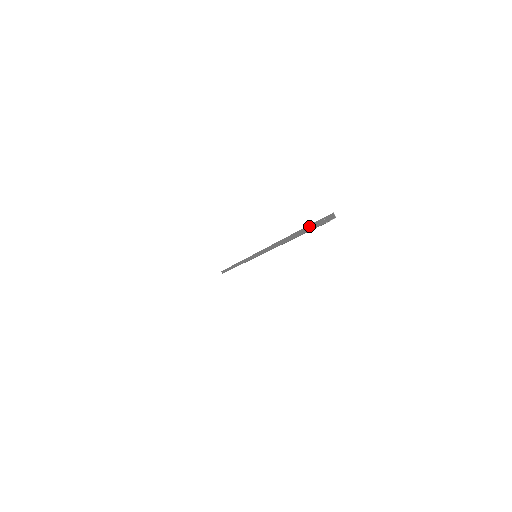
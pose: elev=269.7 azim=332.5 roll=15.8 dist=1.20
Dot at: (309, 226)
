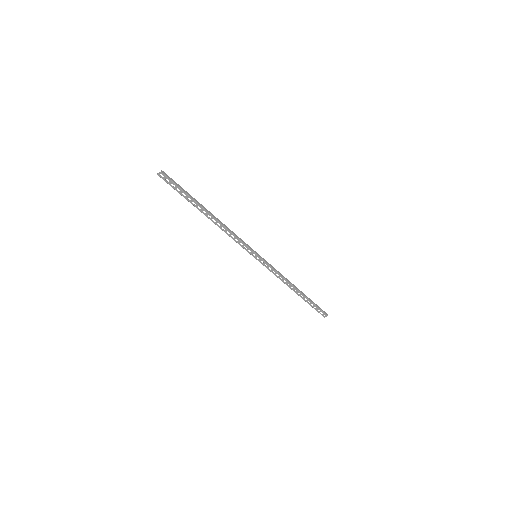
Dot at: (172, 186)
